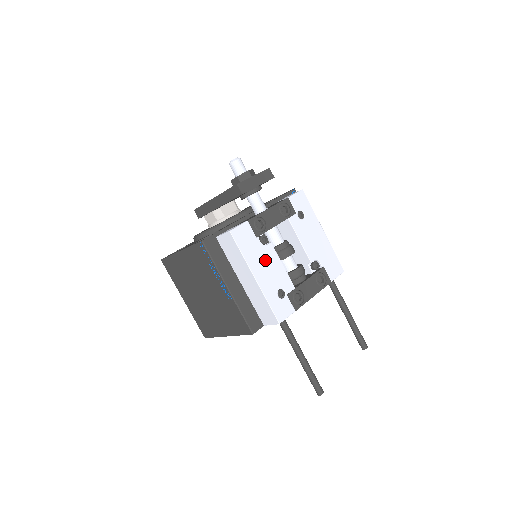
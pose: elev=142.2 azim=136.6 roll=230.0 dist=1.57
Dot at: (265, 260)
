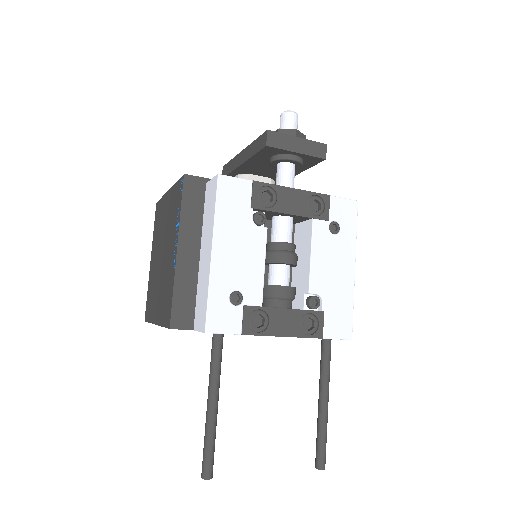
Dot at: (243, 241)
